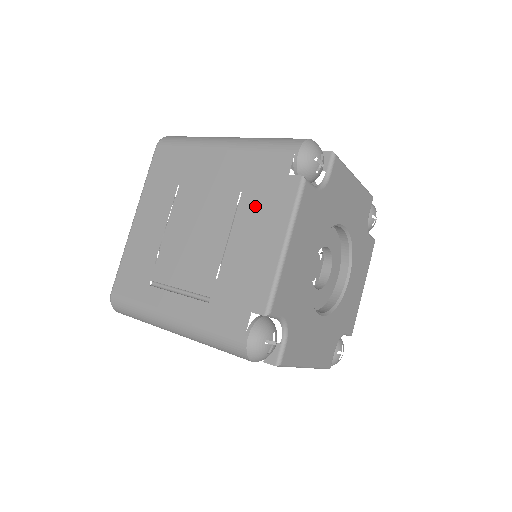
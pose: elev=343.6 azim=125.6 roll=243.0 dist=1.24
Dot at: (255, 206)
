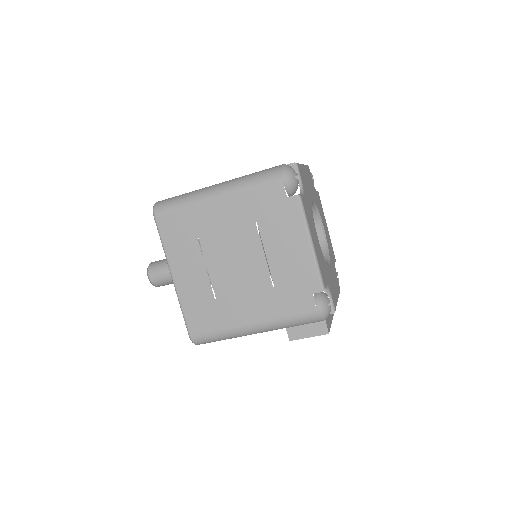
Dot at: occluded
